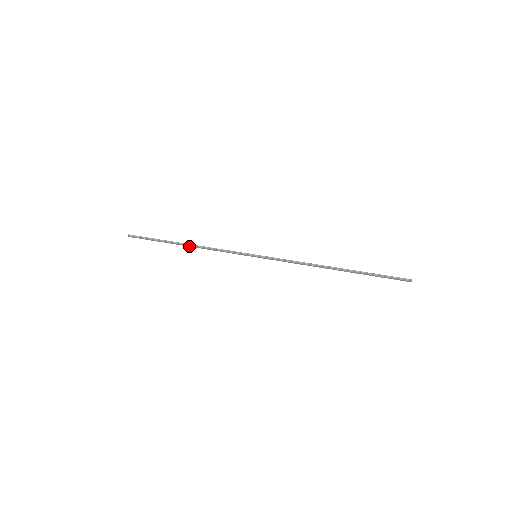
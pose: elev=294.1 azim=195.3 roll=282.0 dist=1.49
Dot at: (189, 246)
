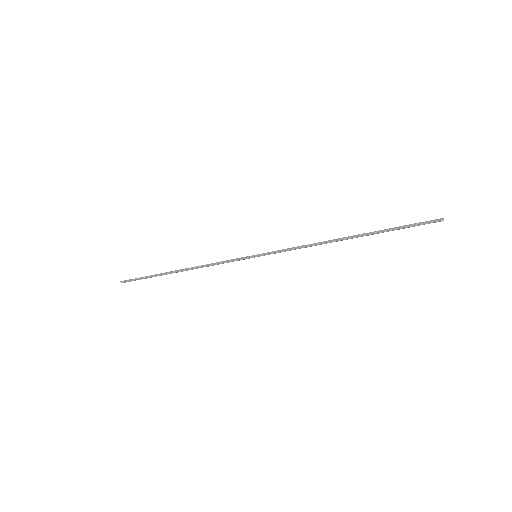
Dot at: occluded
